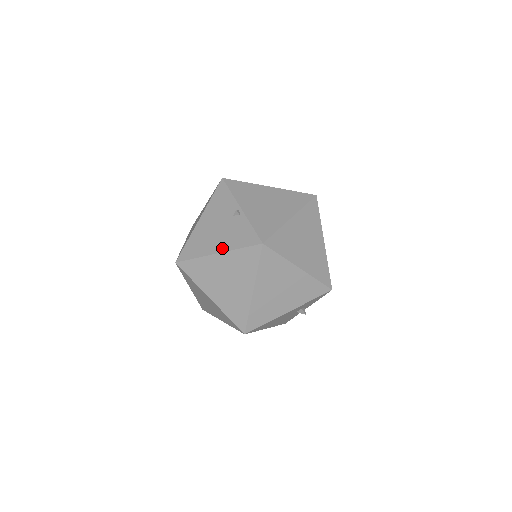
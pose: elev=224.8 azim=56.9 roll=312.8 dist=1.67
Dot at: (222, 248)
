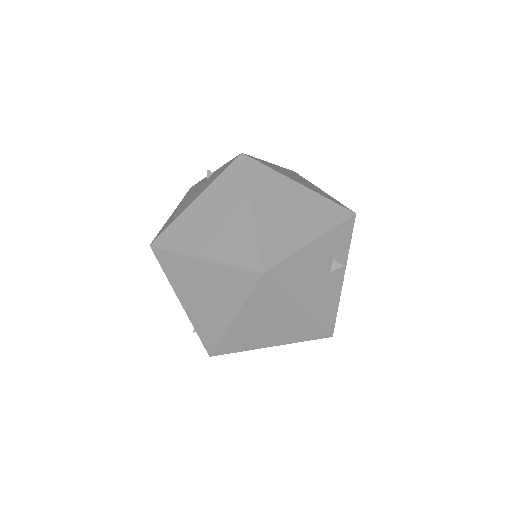
Dot at: (200, 193)
